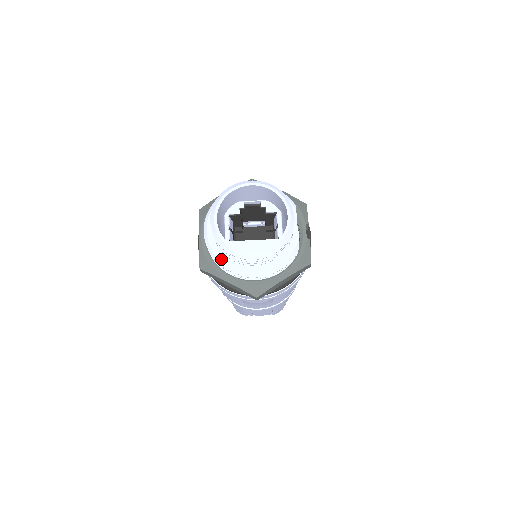
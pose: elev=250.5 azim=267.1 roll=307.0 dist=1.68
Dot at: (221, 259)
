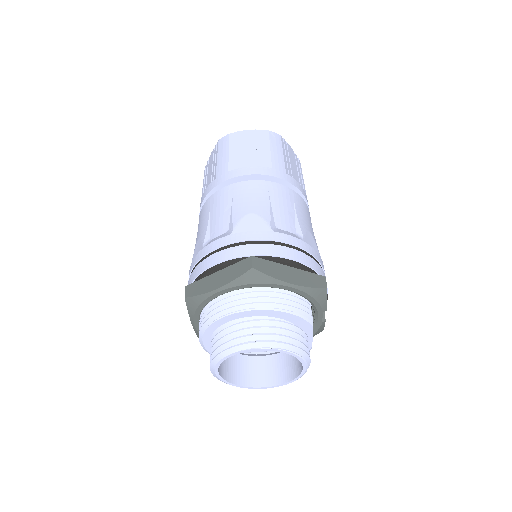
Dot at: occluded
